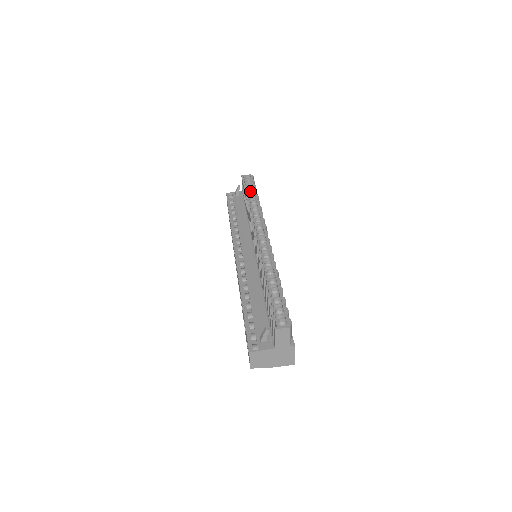
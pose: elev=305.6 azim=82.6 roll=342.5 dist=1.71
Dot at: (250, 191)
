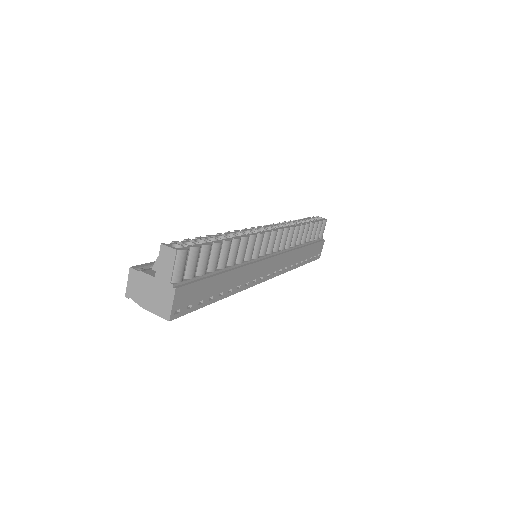
Dot at: occluded
